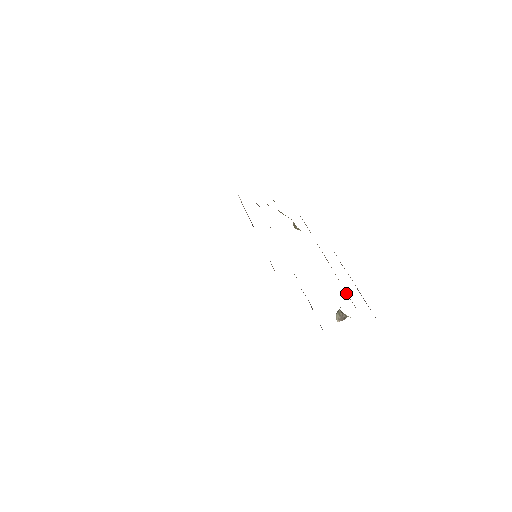
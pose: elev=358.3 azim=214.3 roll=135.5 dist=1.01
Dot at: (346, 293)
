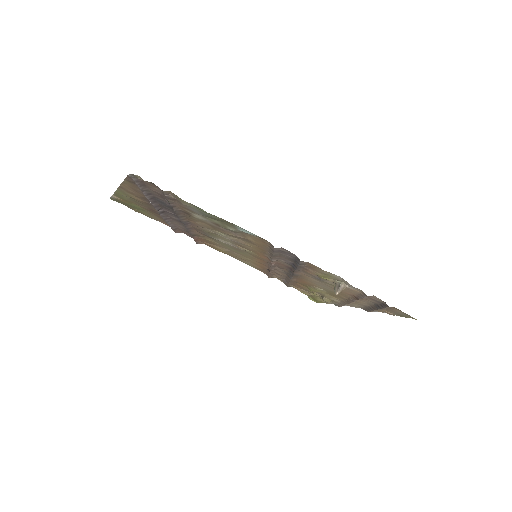
Dot at: (354, 295)
